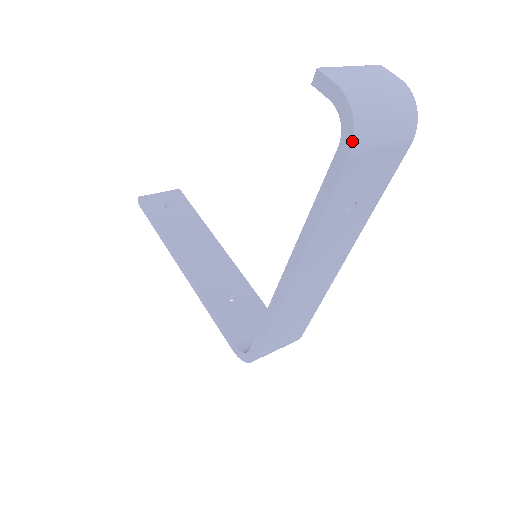
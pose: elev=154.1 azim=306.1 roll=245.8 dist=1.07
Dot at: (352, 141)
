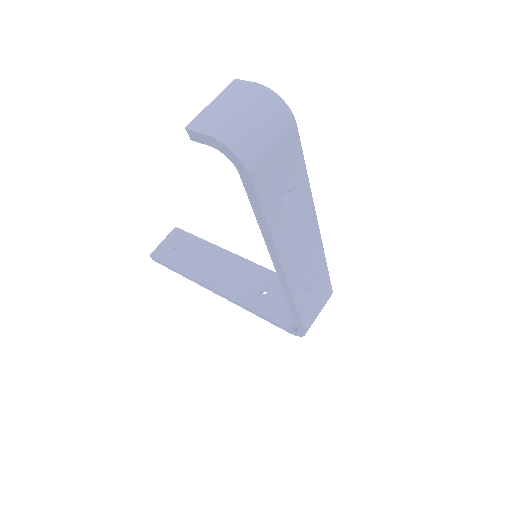
Dot at: (244, 167)
